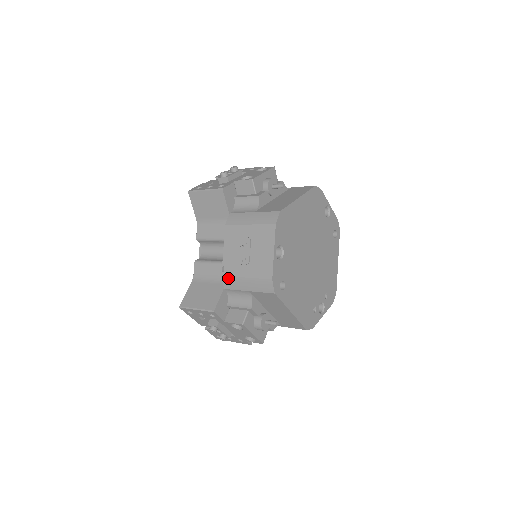
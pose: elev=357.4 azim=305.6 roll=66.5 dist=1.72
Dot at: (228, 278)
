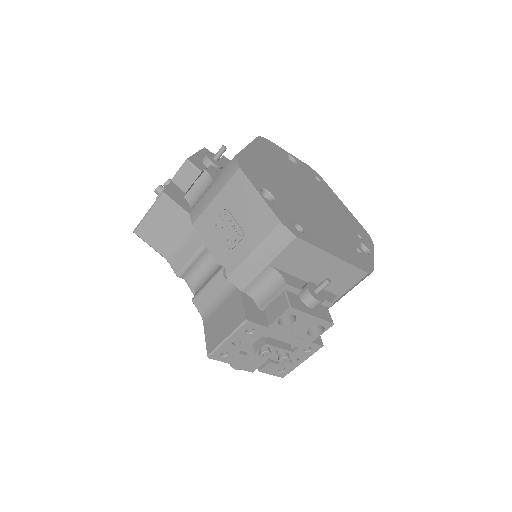
Dot at: (235, 273)
